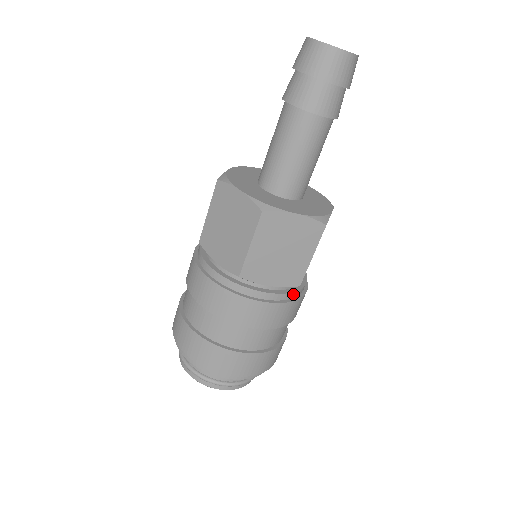
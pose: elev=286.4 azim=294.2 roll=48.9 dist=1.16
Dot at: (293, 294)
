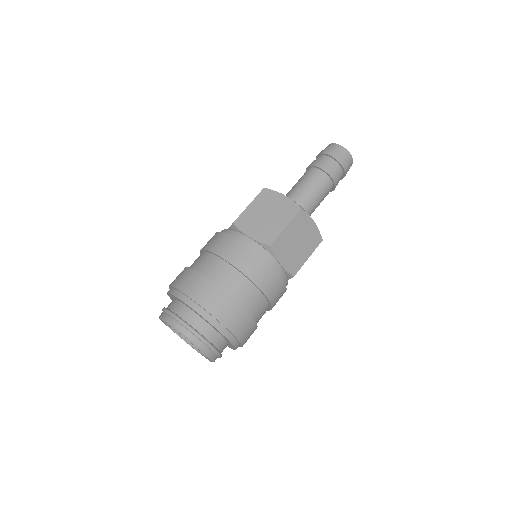
Dot at: (264, 254)
